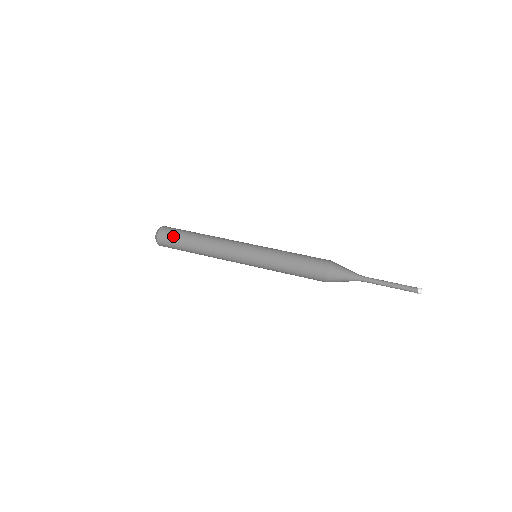
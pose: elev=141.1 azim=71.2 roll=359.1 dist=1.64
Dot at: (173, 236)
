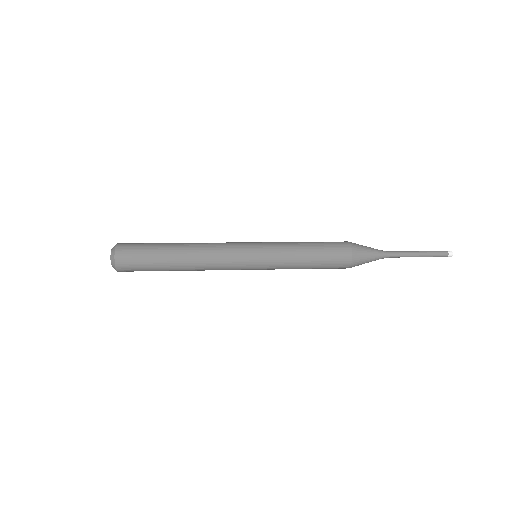
Dot at: (140, 245)
